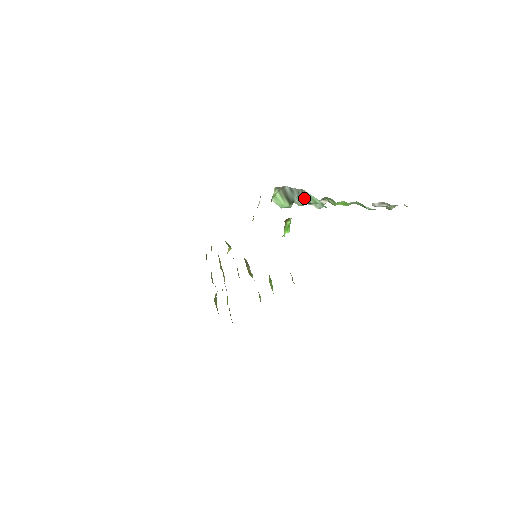
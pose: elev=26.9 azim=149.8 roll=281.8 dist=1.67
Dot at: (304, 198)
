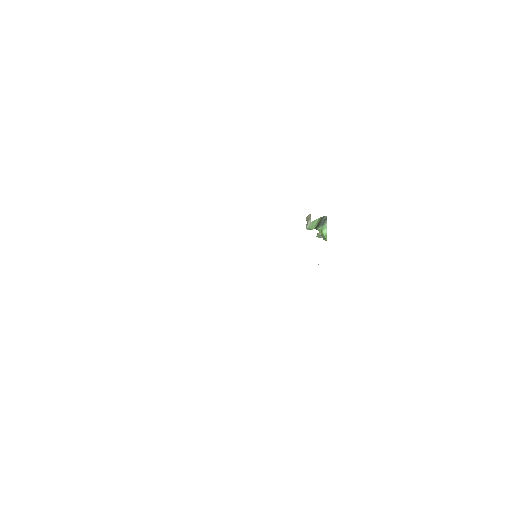
Dot at: occluded
